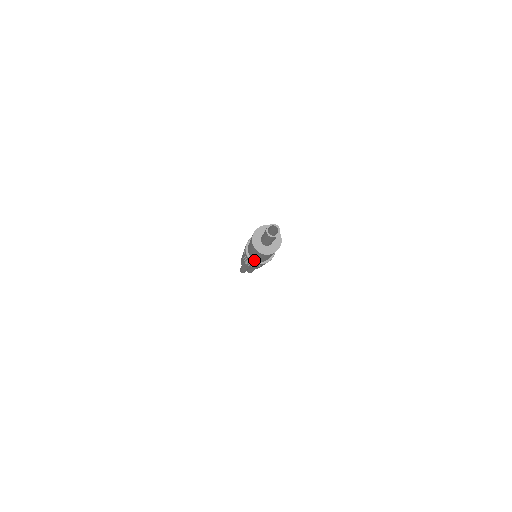
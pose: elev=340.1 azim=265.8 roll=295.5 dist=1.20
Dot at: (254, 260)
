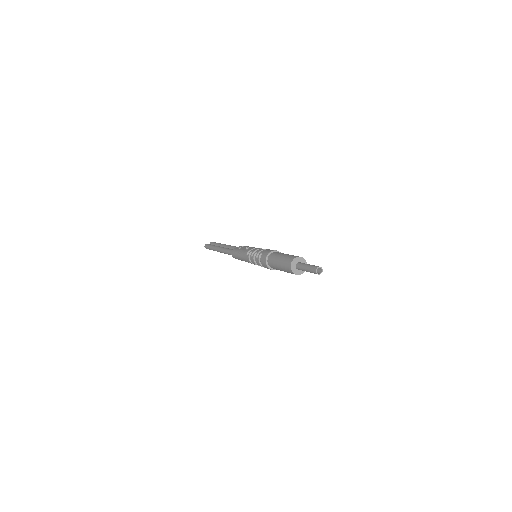
Dot at: (273, 269)
